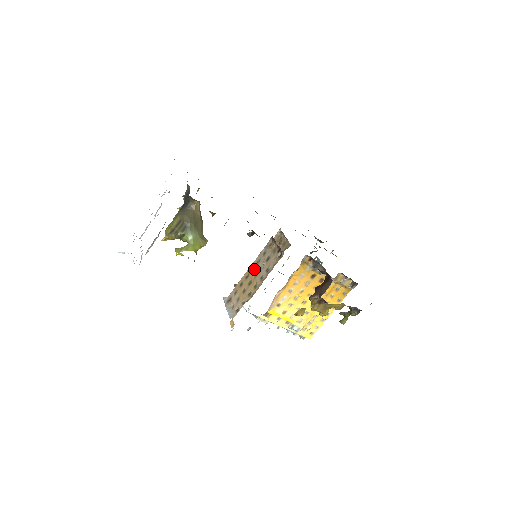
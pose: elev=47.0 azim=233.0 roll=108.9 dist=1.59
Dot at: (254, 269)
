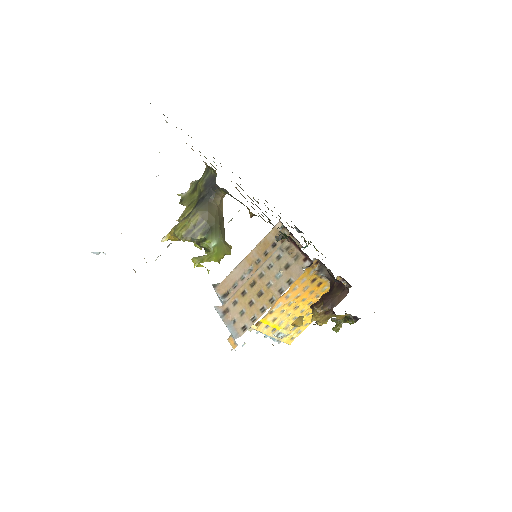
Dot at: (264, 276)
